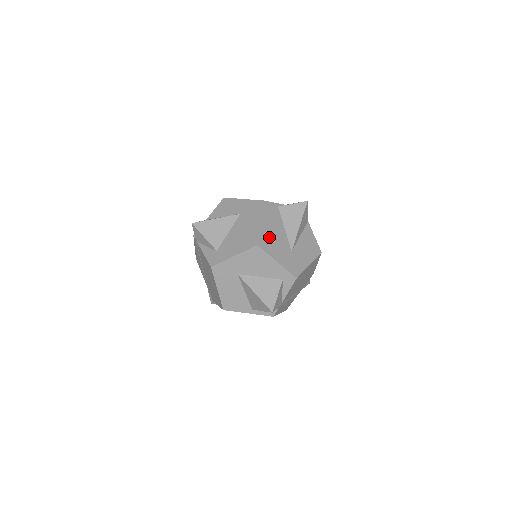
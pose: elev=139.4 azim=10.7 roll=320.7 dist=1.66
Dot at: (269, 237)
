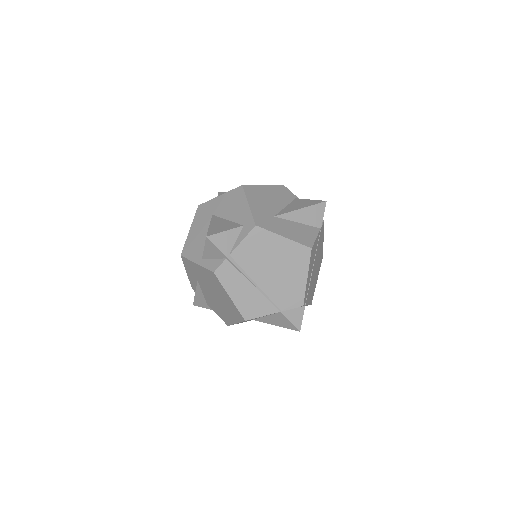
Dot at: (261, 194)
